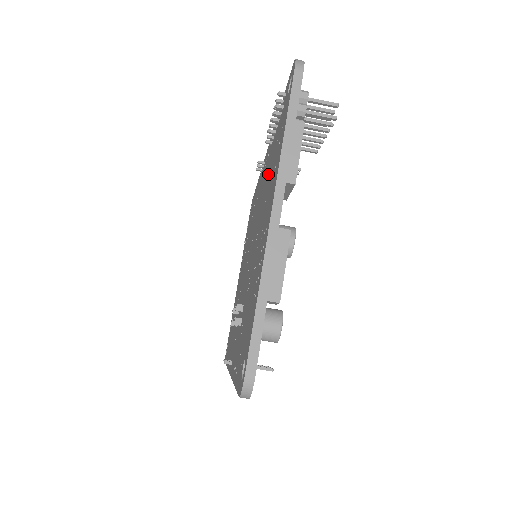
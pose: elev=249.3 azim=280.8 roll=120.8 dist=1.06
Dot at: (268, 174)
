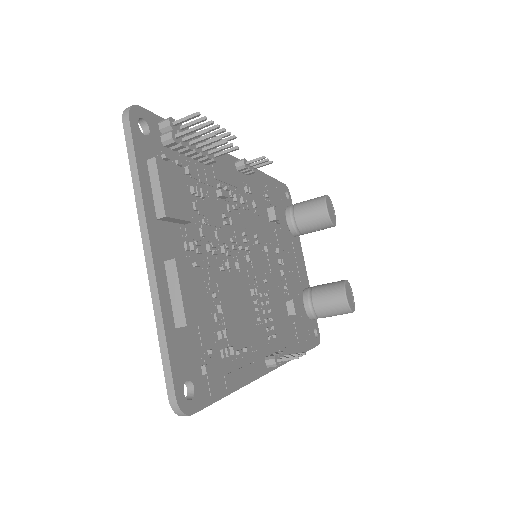
Dot at: occluded
